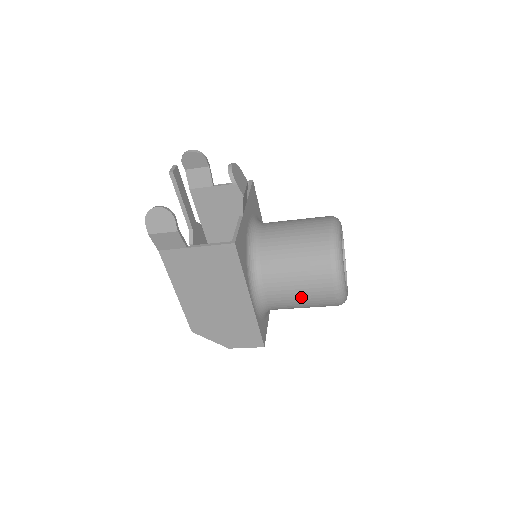
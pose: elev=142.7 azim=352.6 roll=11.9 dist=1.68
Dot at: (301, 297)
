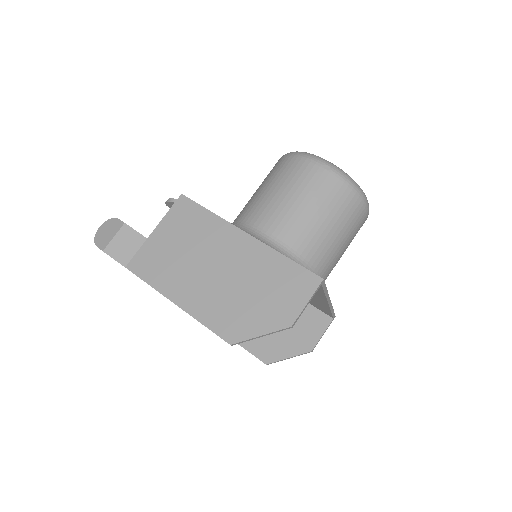
Dot at: (299, 200)
